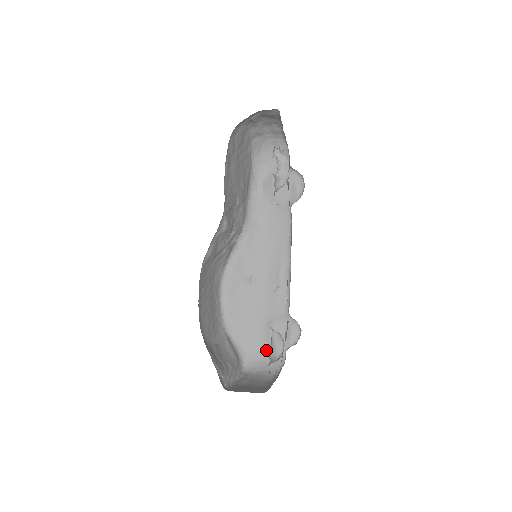
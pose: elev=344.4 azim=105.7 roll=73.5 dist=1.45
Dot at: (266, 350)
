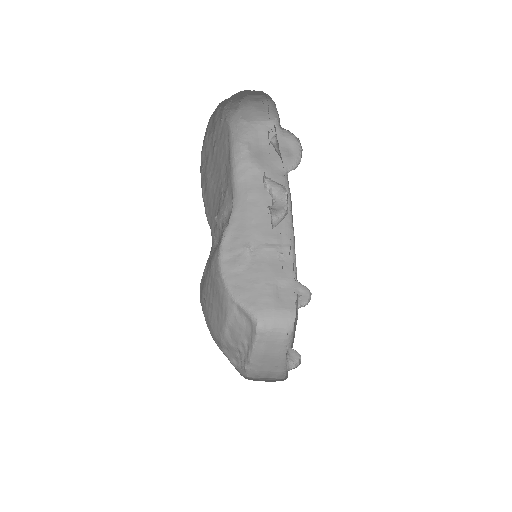
Dot at: (277, 308)
